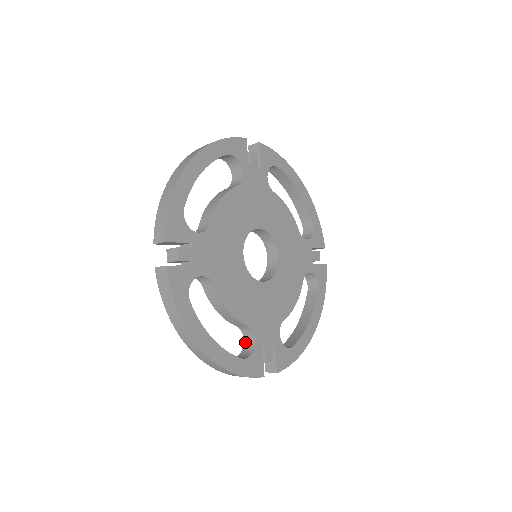
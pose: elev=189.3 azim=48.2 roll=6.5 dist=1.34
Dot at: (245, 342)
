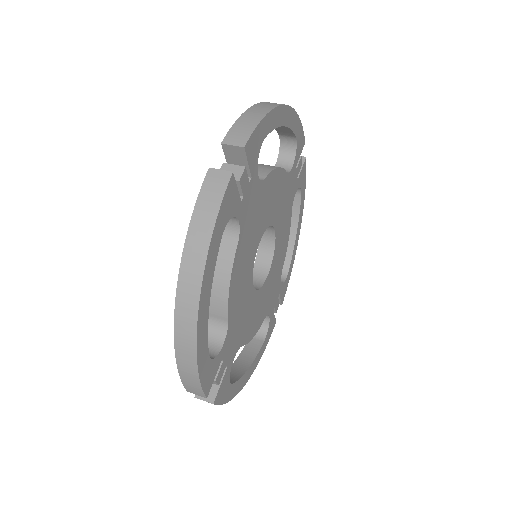
Dot at: occluded
